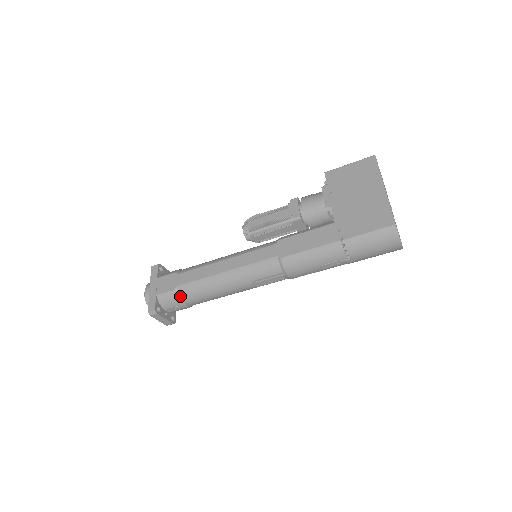
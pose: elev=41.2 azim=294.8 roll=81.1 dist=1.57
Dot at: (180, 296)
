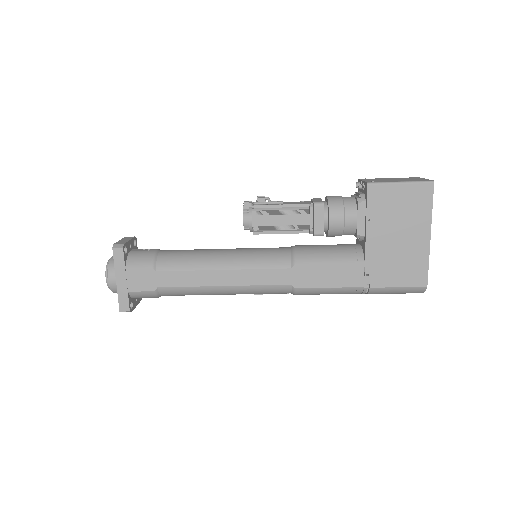
Dot at: (160, 295)
